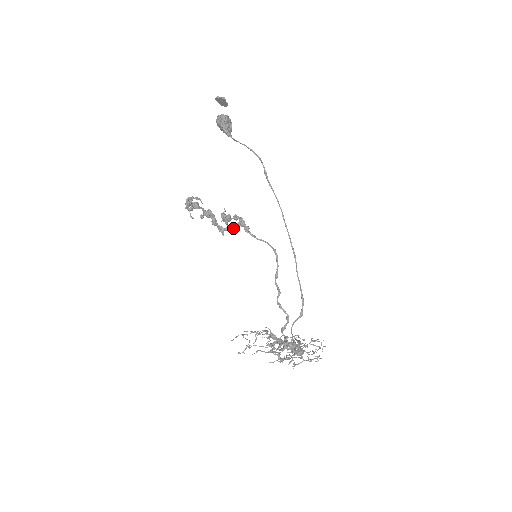
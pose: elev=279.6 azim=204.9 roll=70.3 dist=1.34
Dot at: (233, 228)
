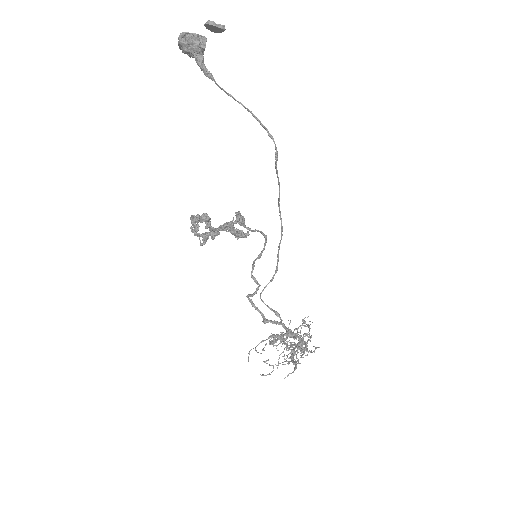
Dot at: occluded
